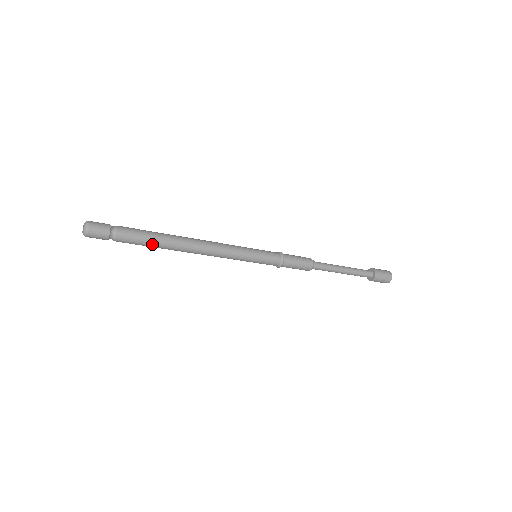
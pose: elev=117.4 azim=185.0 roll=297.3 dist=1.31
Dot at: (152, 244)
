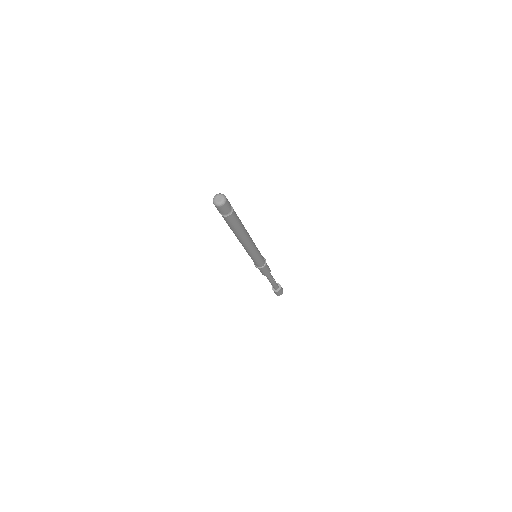
Dot at: (240, 223)
